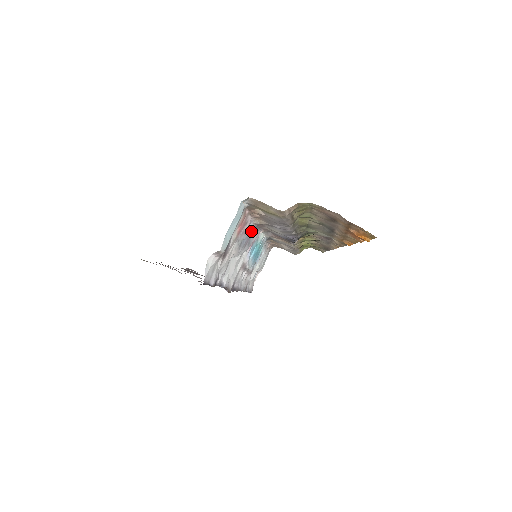
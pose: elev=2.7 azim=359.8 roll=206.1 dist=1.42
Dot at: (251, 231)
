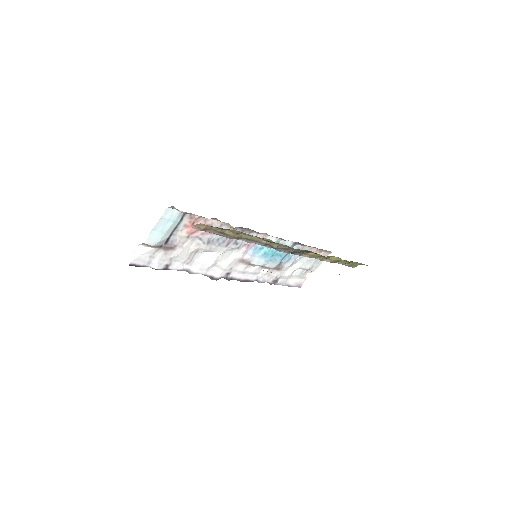
Dot at: occluded
